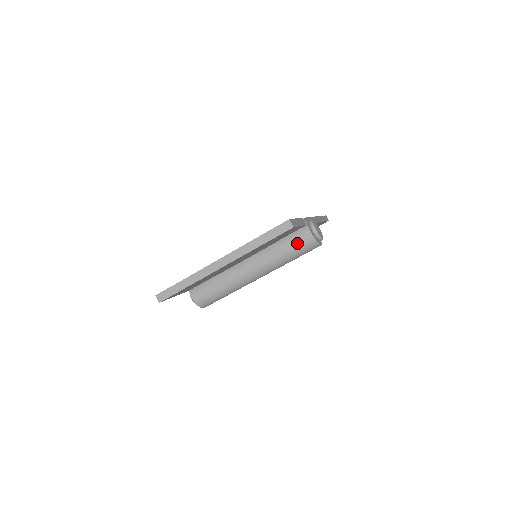
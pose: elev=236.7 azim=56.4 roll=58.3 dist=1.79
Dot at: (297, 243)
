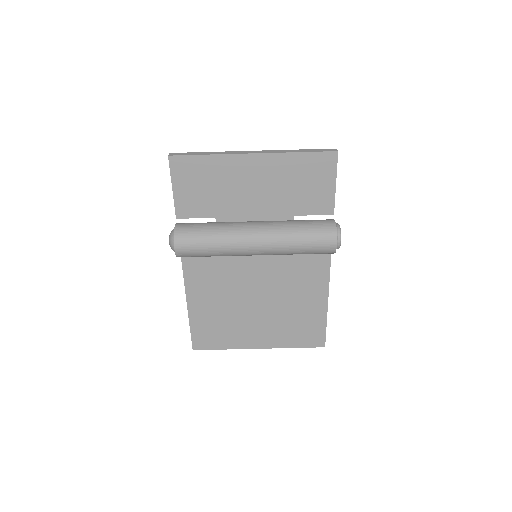
Dot at: (316, 223)
